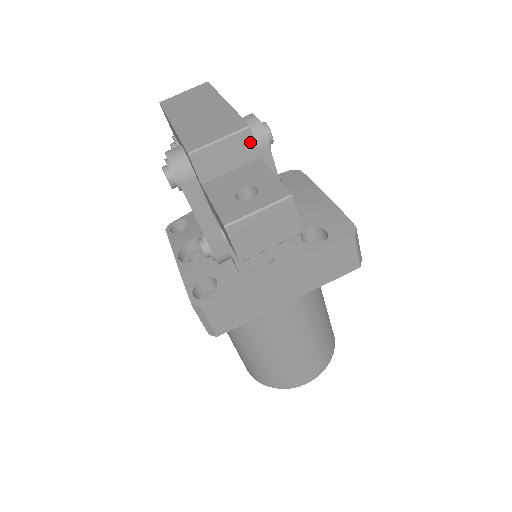
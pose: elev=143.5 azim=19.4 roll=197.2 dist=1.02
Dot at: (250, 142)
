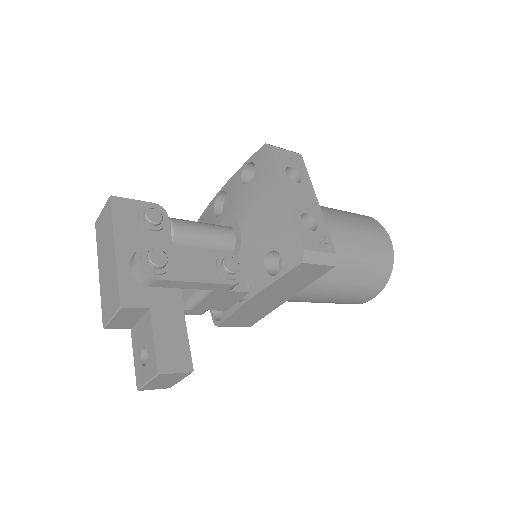
Dot at: (132, 309)
